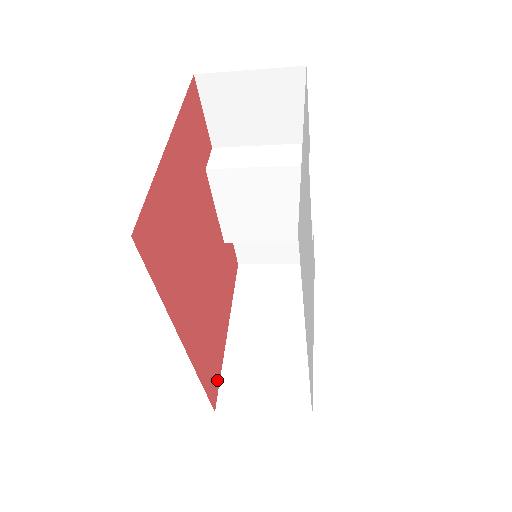
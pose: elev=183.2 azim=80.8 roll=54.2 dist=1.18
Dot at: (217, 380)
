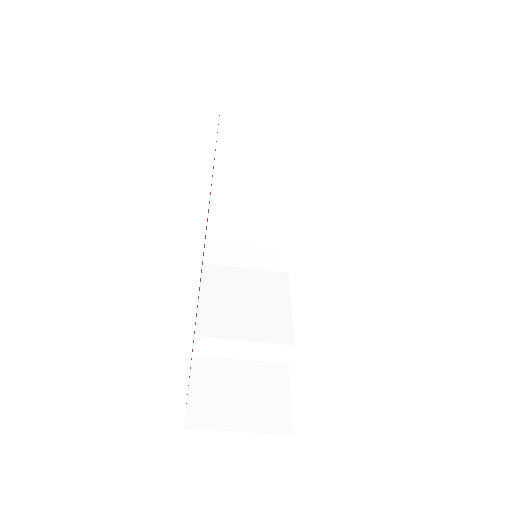
Dot at: occluded
